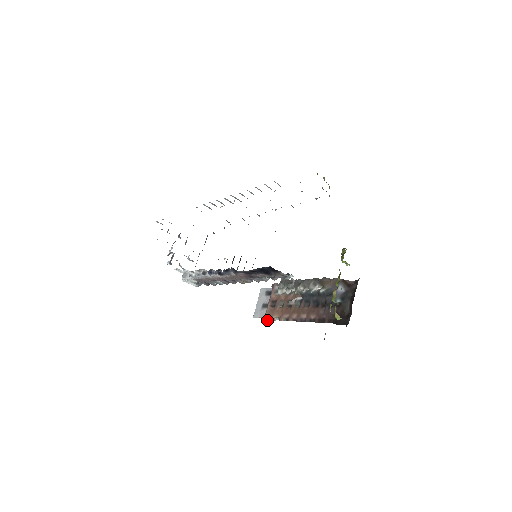
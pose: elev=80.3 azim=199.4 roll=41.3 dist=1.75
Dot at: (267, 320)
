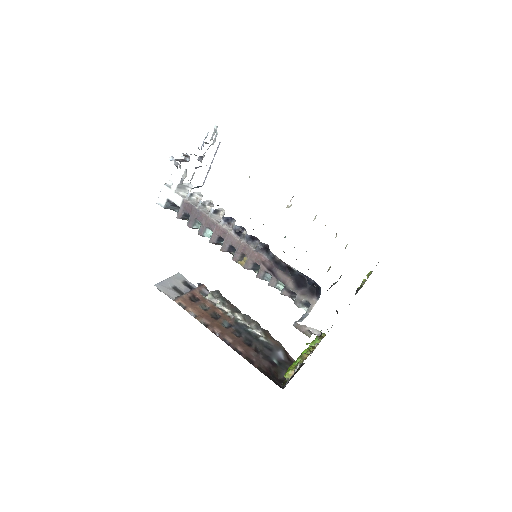
Dot at: (179, 304)
